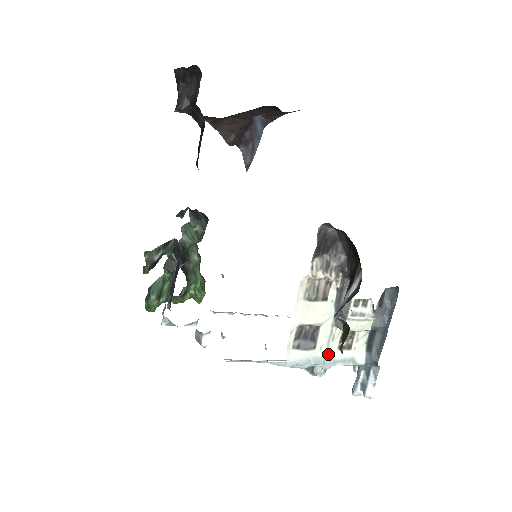
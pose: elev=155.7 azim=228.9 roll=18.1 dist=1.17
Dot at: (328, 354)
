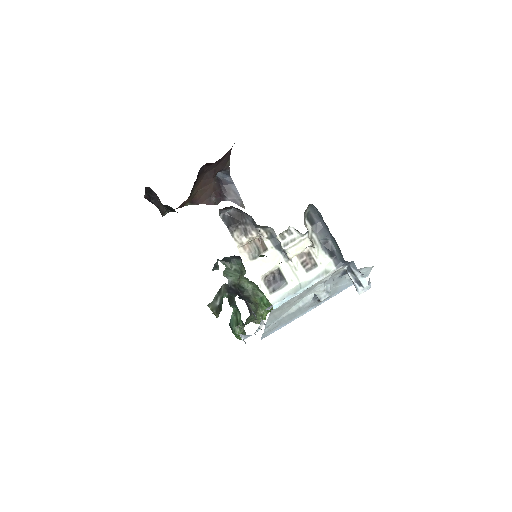
Dot at: (301, 281)
